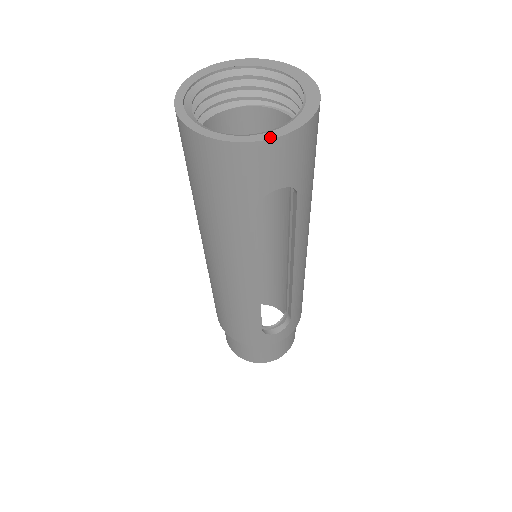
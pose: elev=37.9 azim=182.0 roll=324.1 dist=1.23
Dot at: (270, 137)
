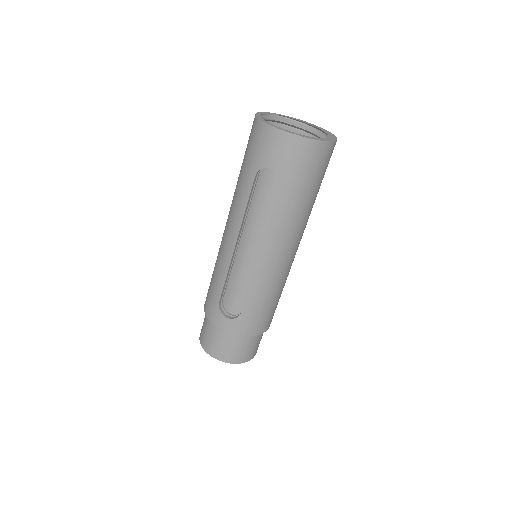
Dot at: (279, 128)
